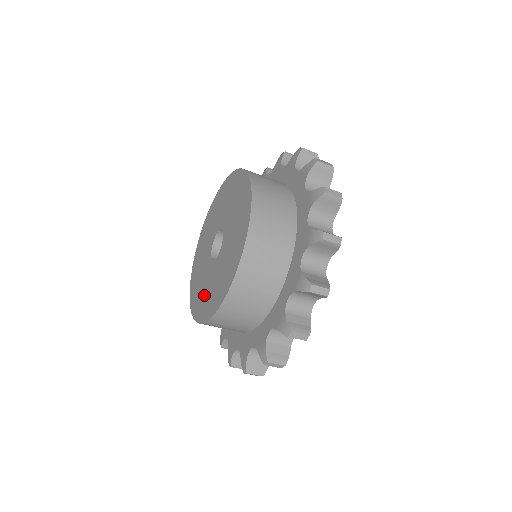
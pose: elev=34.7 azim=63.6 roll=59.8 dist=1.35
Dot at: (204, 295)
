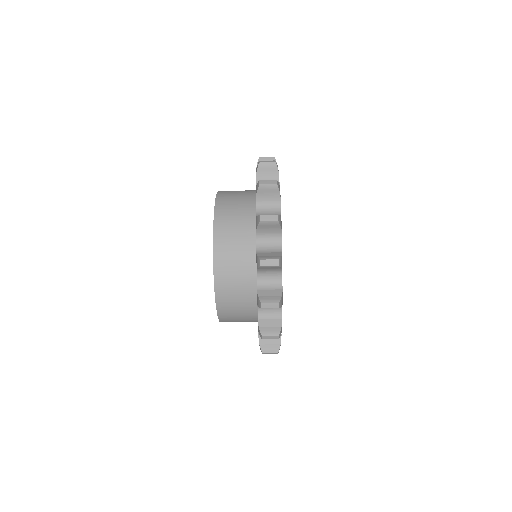
Dot at: occluded
